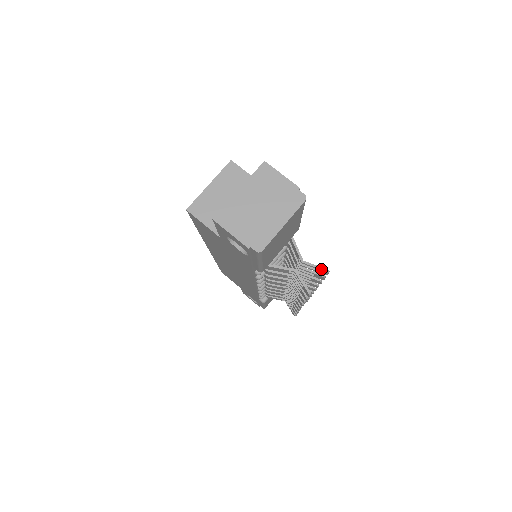
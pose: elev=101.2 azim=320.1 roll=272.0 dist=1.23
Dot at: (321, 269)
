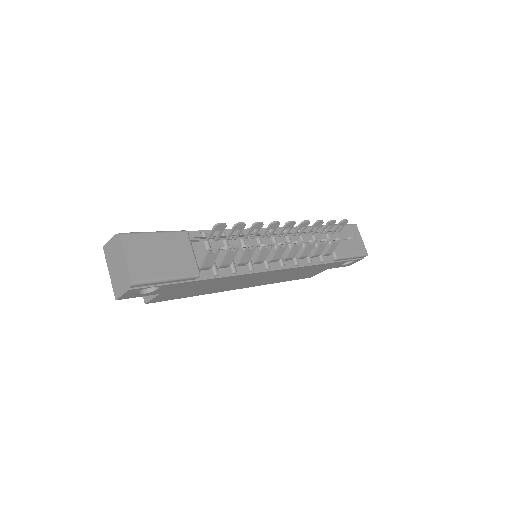
Dot at: (213, 229)
